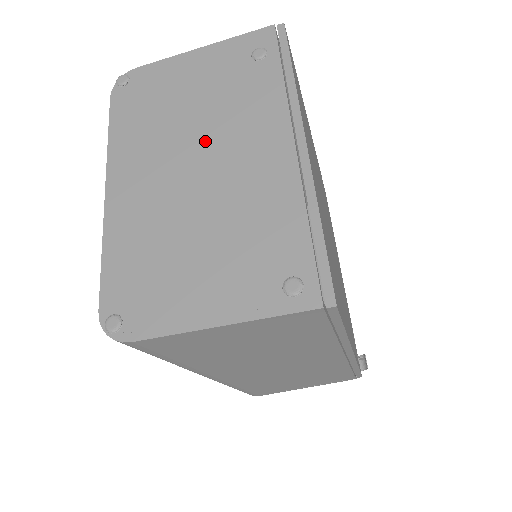
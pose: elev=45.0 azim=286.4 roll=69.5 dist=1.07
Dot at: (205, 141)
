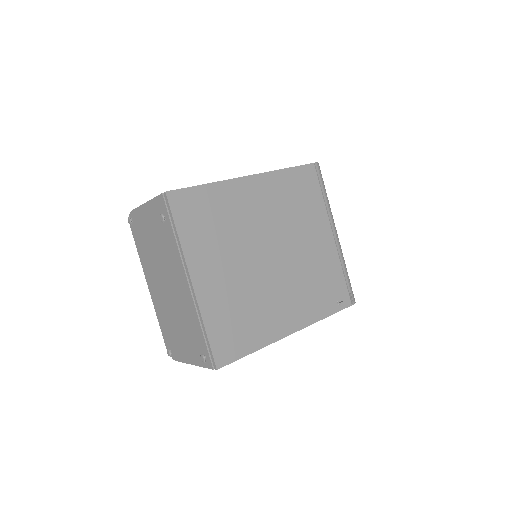
Dot at: (164, 270)
